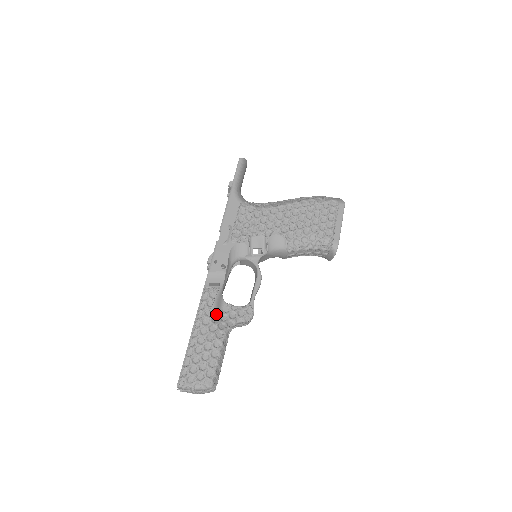
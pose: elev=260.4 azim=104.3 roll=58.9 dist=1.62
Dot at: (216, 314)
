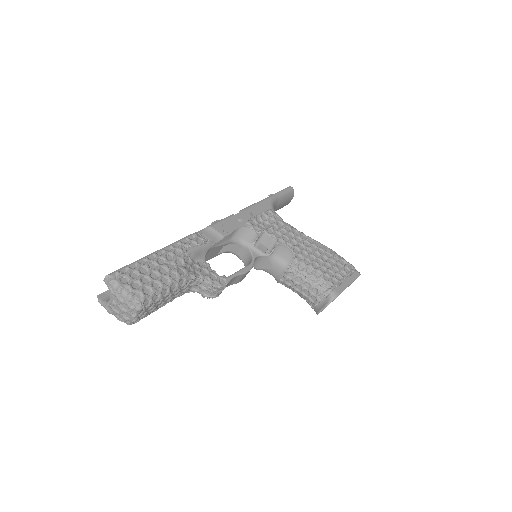
Dot at: (191, 258)
